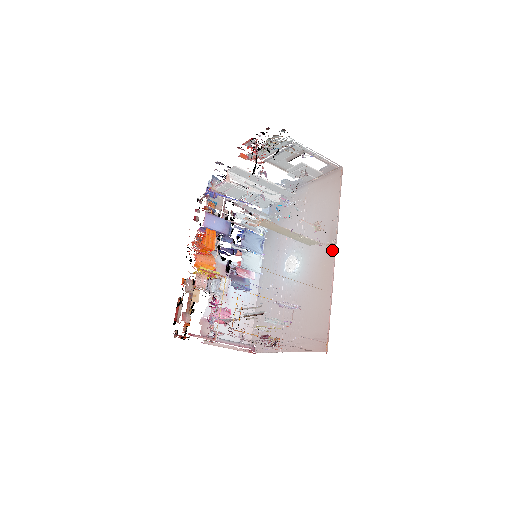
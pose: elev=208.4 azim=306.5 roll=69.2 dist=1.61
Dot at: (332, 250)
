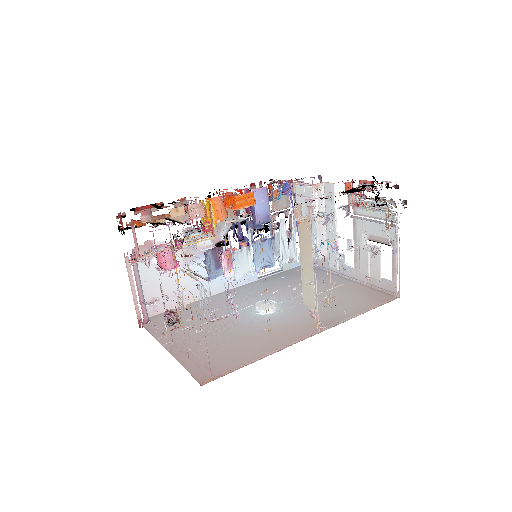
Dot at: (314, 330)
